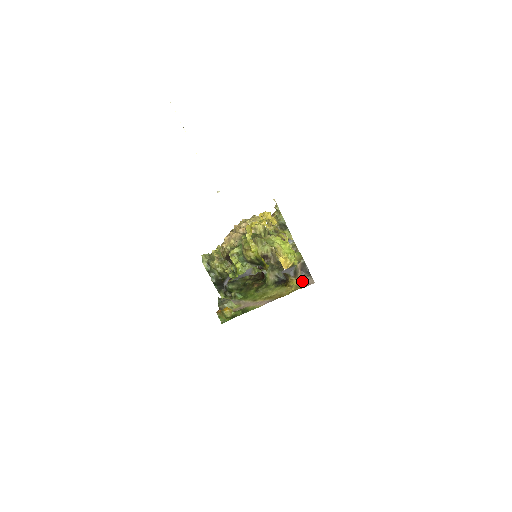
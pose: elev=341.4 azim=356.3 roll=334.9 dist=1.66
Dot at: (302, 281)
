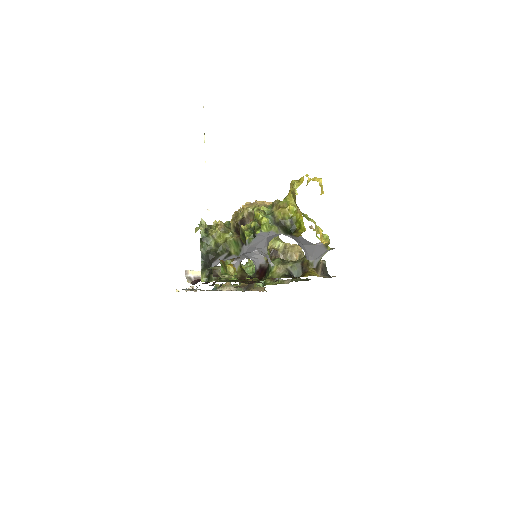
Dot at: occluded
